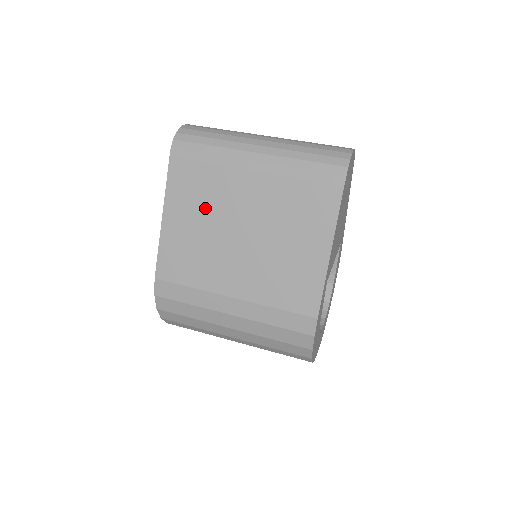
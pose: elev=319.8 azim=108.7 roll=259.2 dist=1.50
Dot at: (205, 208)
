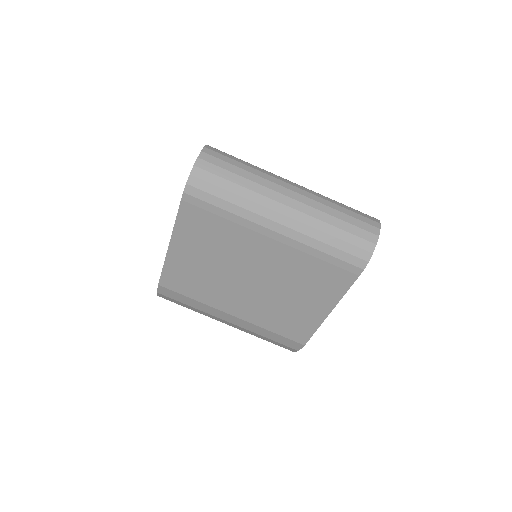
Dot at: (216, 252)
